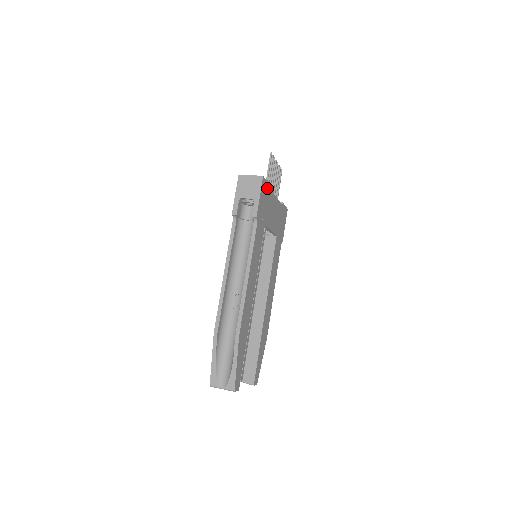
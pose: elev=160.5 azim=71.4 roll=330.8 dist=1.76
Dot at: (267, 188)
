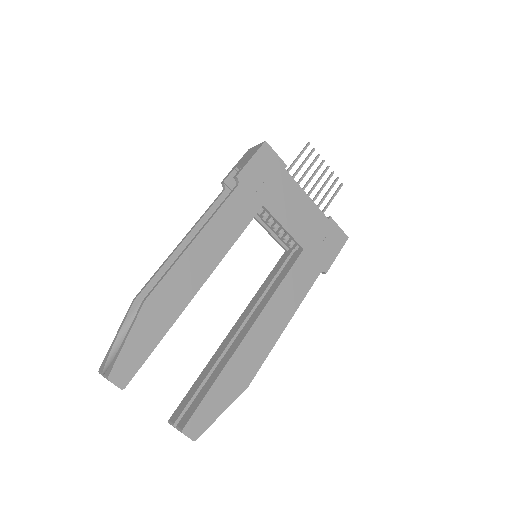
Dot at: (278, 164)
